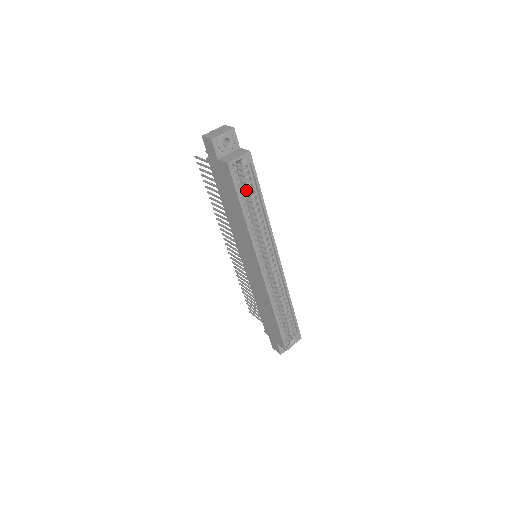
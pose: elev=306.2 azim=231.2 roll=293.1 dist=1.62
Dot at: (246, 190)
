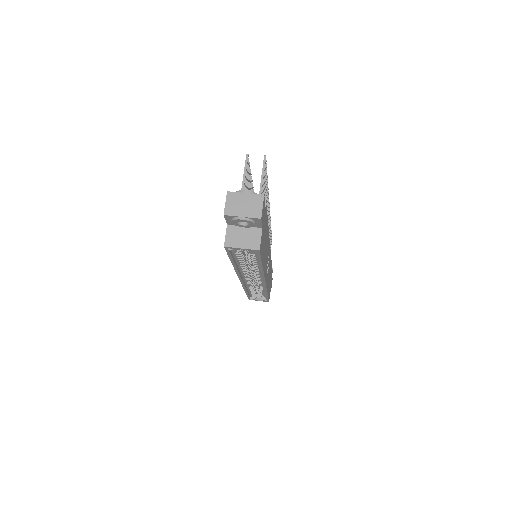
Dot at: occluded
